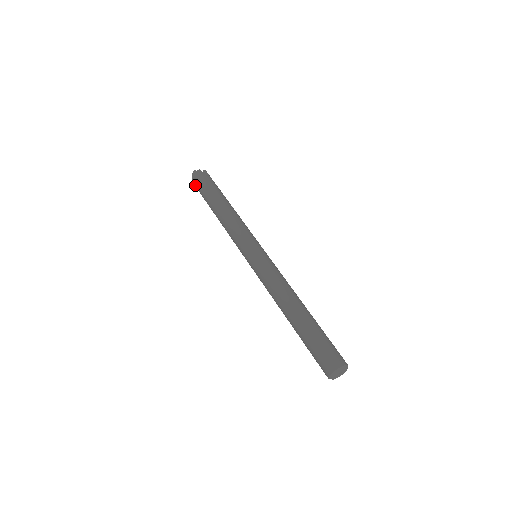
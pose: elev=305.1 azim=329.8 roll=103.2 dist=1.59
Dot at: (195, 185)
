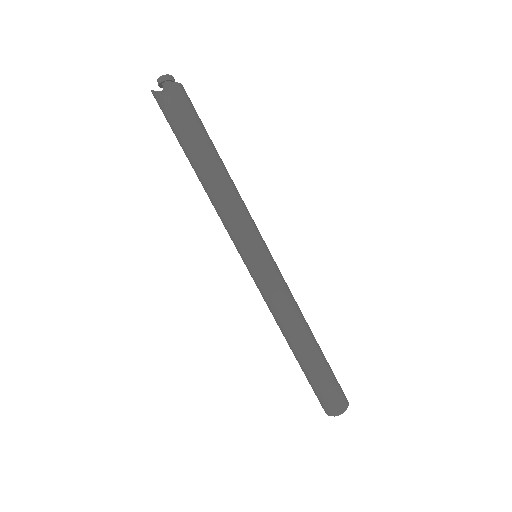
Dot at: occluded
